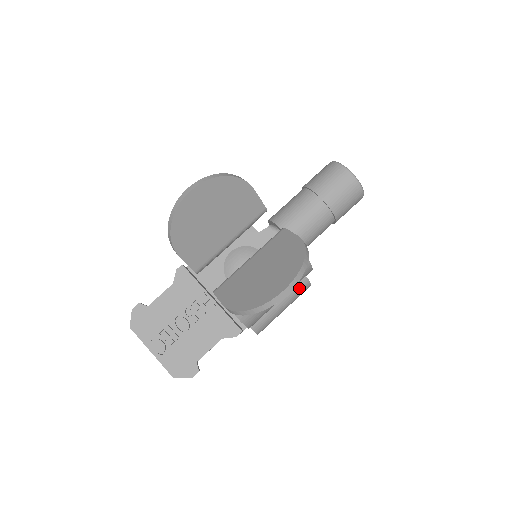
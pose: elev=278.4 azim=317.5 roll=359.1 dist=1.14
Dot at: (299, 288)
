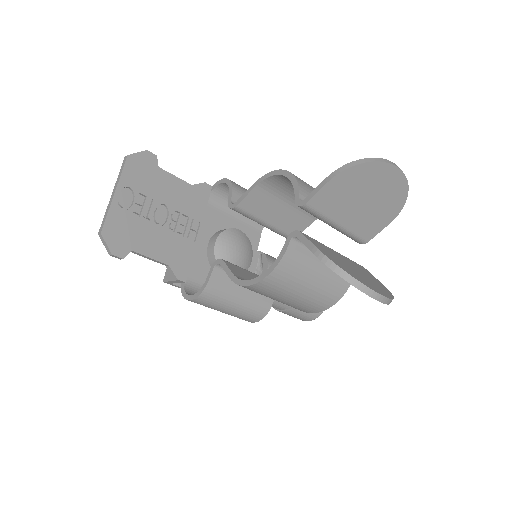
Dot at: (255, 313)
